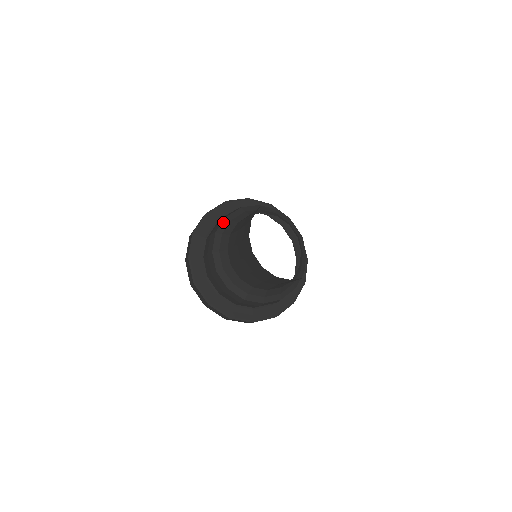
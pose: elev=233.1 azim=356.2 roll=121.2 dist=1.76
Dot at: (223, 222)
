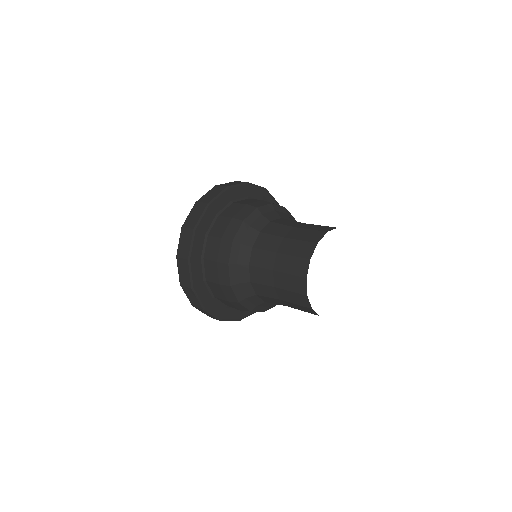
Dot at: (241, 227)
